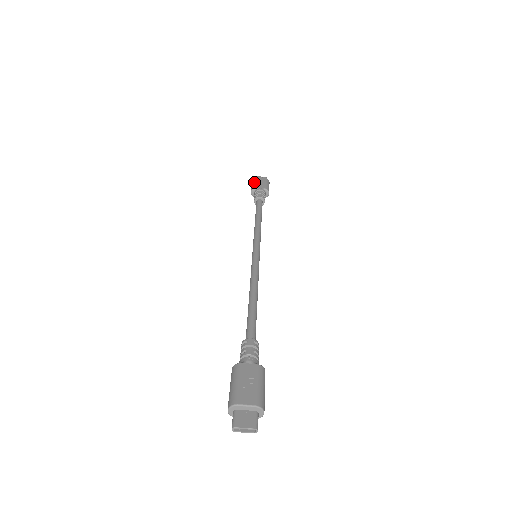
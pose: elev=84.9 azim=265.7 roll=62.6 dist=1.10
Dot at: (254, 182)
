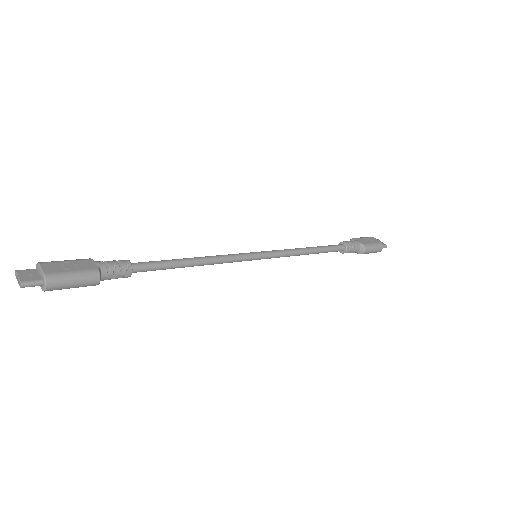
Dot at: (363, 237)
